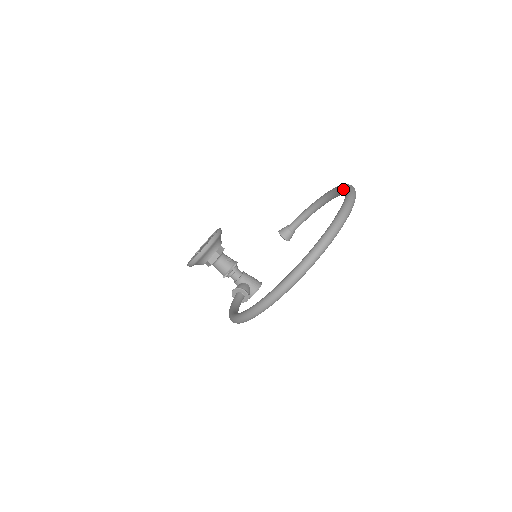
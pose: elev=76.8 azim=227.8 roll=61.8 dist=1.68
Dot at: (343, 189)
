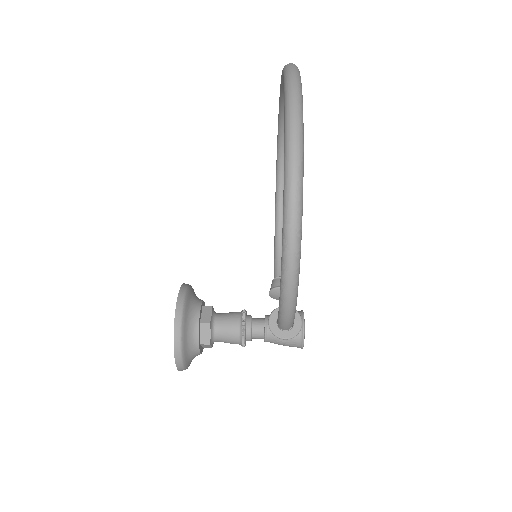
Dot at: (278, 147)
